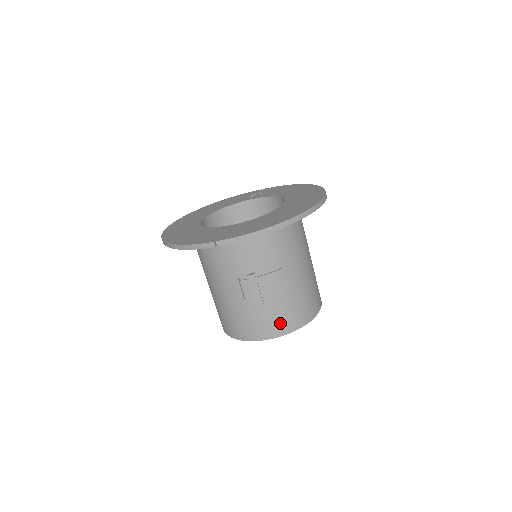
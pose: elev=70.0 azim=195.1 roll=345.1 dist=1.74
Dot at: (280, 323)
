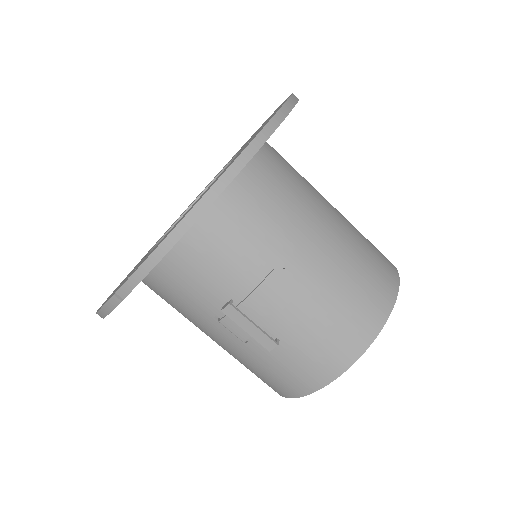
Dot at: (324, 357)
